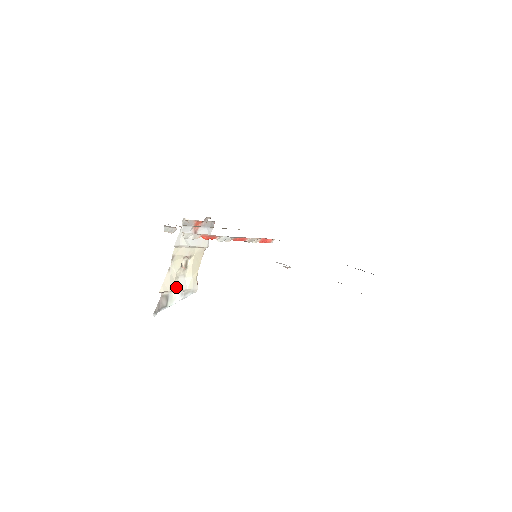
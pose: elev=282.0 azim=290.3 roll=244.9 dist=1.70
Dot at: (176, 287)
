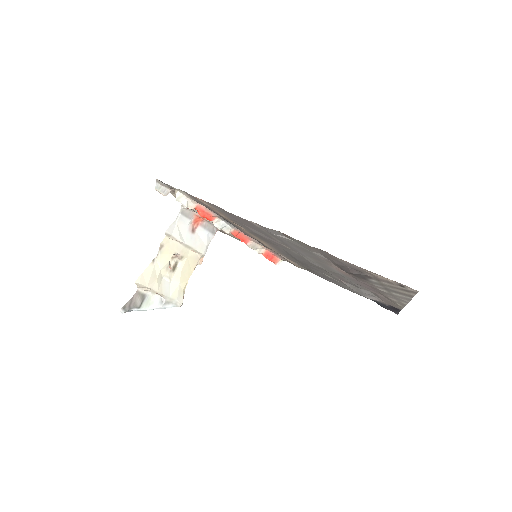
Dot at: (157, 287)
